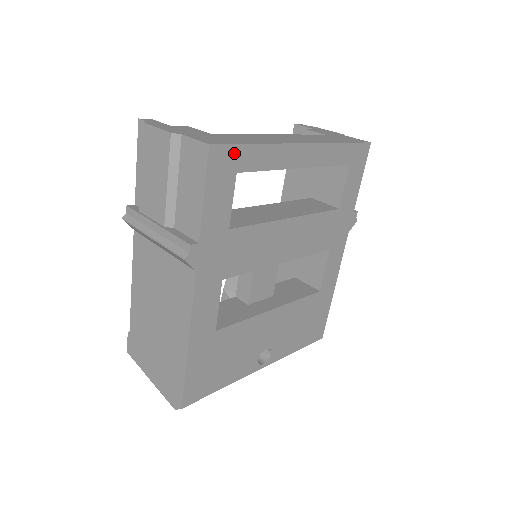
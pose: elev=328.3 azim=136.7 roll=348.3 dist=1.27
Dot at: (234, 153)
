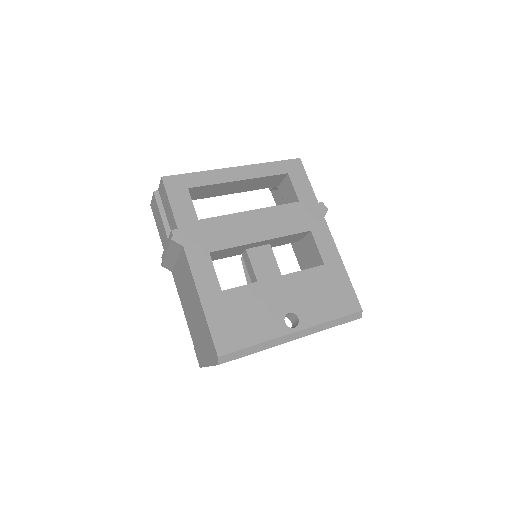
Dot at: (181, 179)
